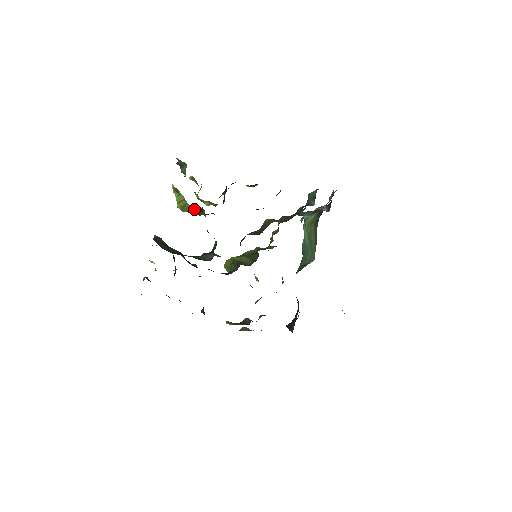
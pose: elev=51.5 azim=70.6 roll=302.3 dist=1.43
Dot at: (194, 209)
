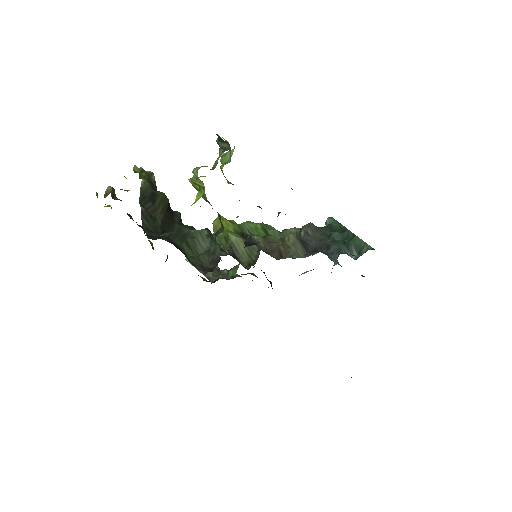
Dot at: occluded
